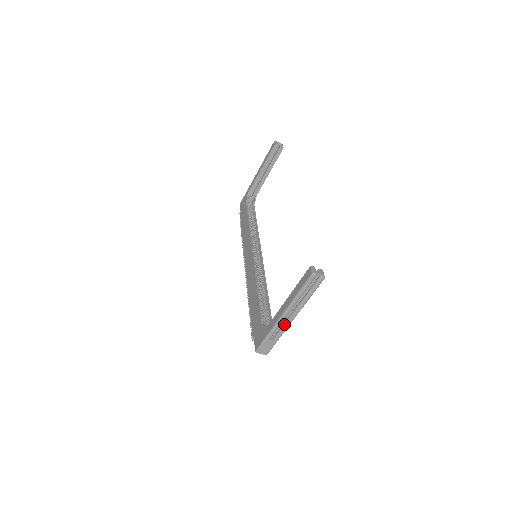
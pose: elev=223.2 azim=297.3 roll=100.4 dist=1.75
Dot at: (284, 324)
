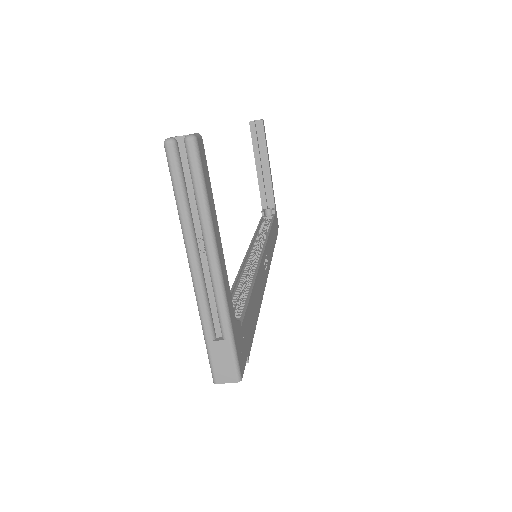
Dot at: (212, 292)
